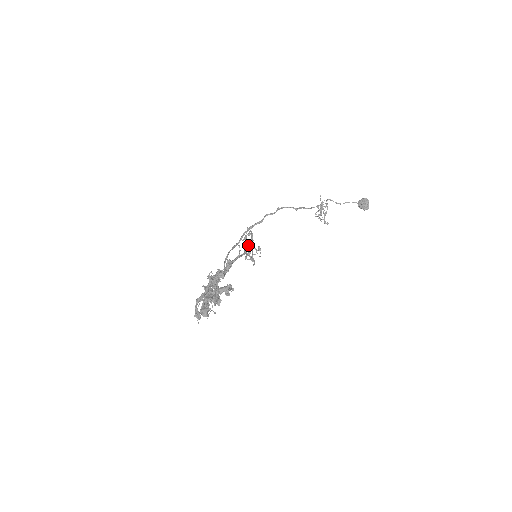
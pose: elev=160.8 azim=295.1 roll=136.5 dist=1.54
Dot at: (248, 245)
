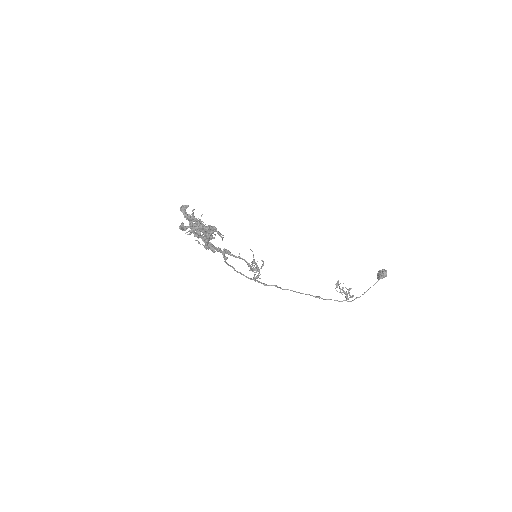
Dot at: (255, 272)
